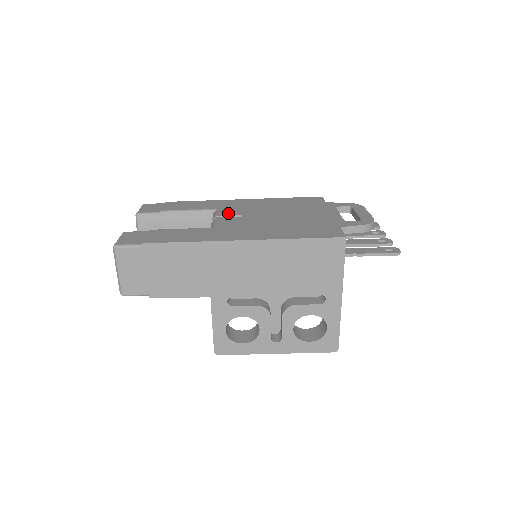
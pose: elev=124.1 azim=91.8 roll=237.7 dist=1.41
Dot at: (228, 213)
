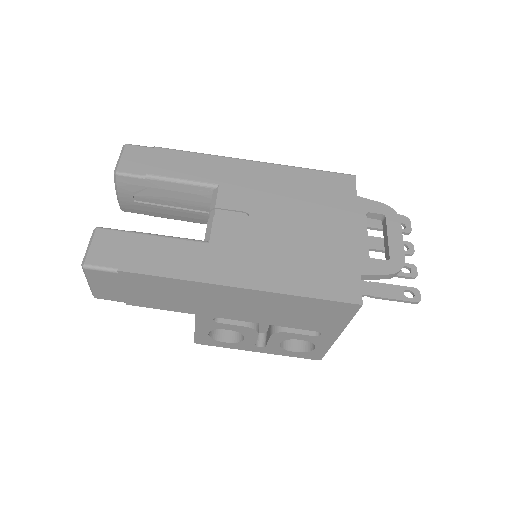
Dot at: (231, 203)
